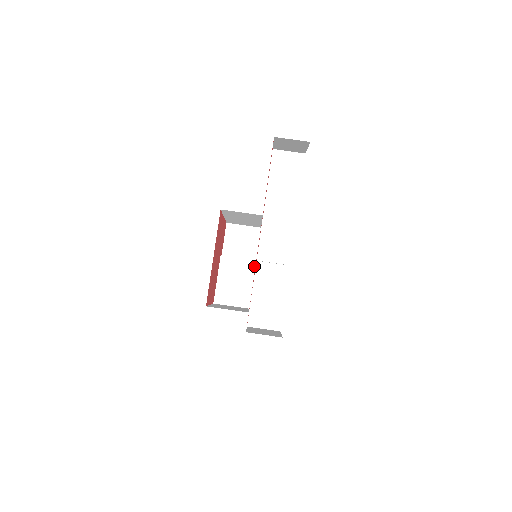
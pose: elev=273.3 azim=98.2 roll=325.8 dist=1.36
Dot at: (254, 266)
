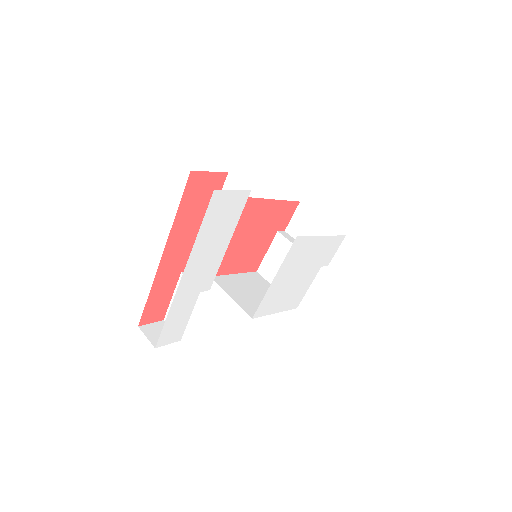
Dot at: occluded
